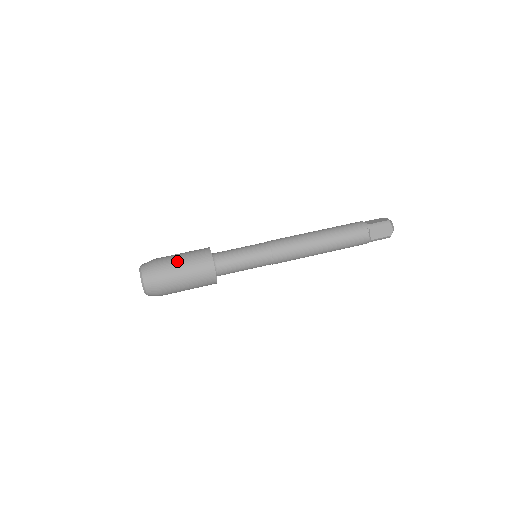
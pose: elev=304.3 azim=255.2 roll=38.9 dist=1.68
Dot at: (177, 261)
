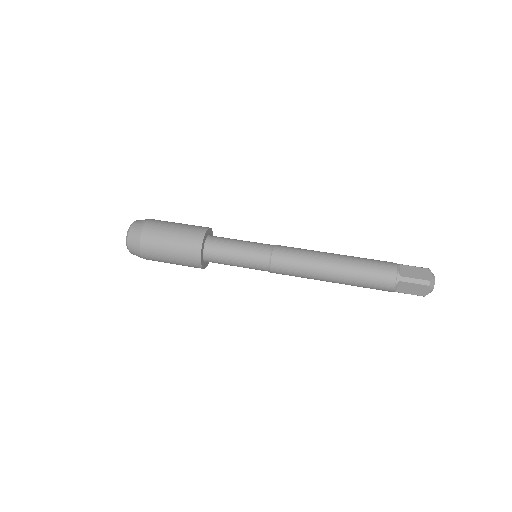
Dot at: occluded
